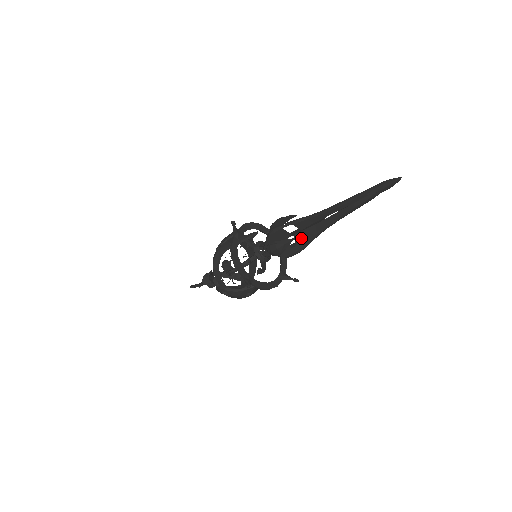
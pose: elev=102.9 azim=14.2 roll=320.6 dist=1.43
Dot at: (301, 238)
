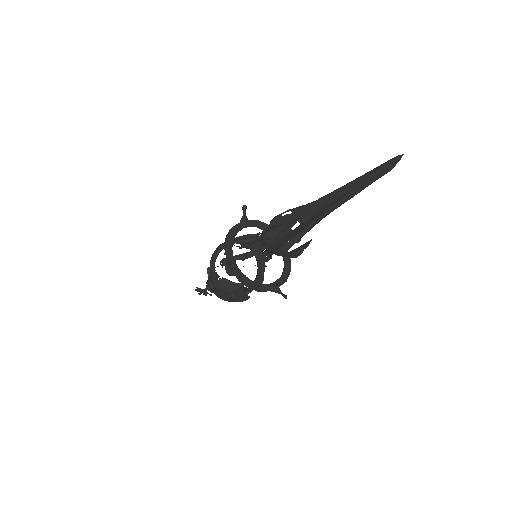
Dot at: (297, 232)
